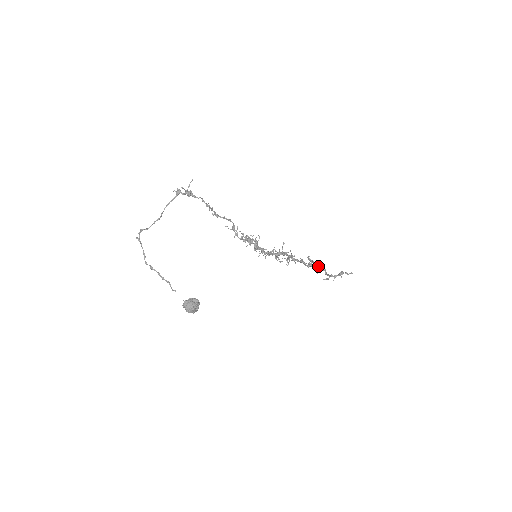
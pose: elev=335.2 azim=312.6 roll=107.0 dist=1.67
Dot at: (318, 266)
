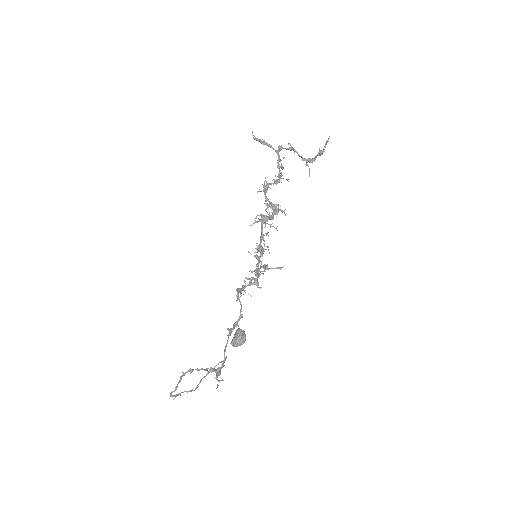
Dot at: occluded
